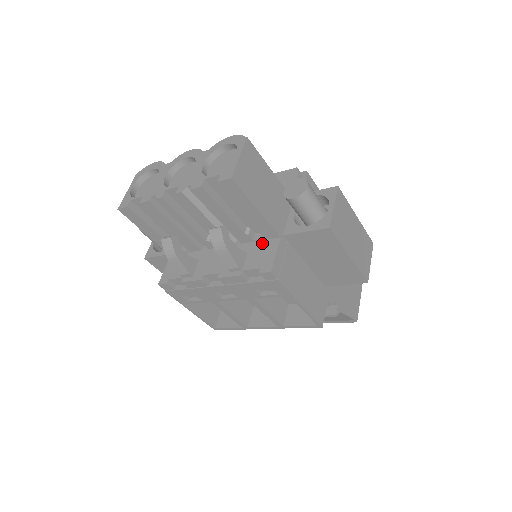
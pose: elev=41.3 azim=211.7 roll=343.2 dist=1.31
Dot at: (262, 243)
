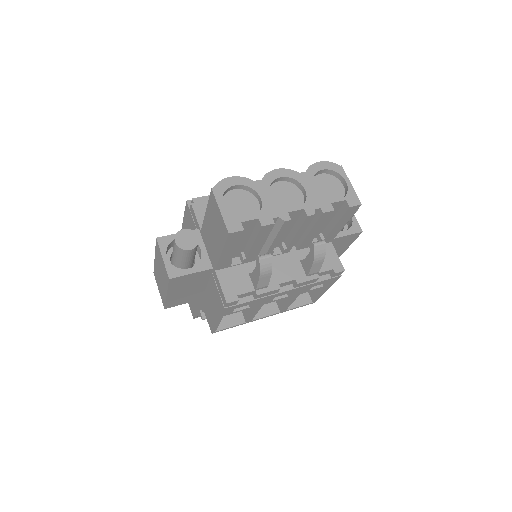
Dot at: occluded
